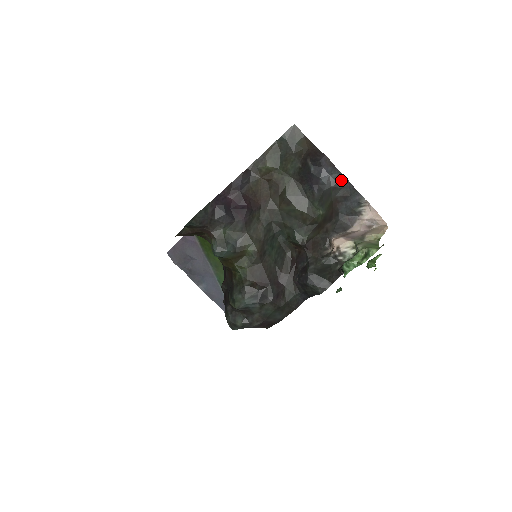
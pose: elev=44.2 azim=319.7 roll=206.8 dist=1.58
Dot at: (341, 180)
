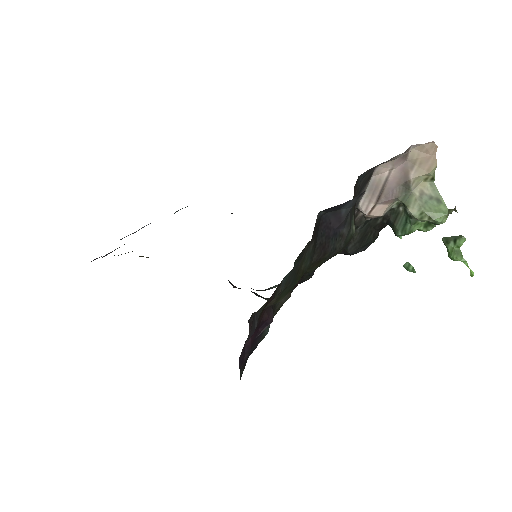
Dot at: occluded
